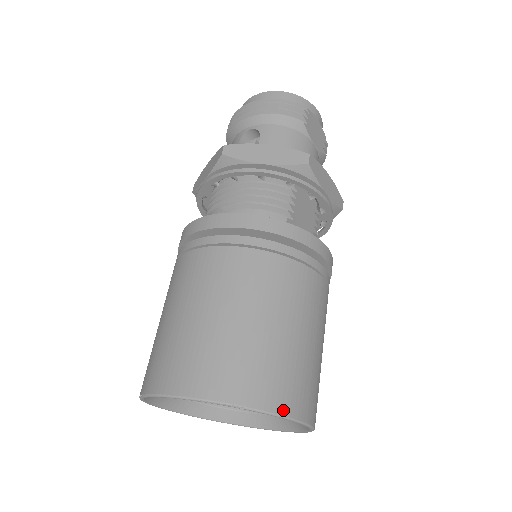
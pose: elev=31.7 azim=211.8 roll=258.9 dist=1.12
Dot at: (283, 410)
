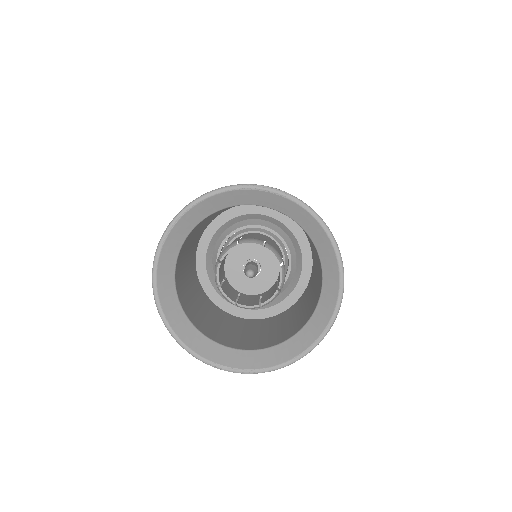
Dot at: (321, 218)
